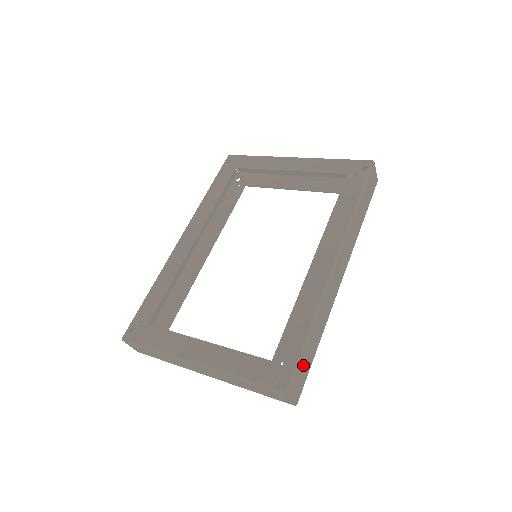
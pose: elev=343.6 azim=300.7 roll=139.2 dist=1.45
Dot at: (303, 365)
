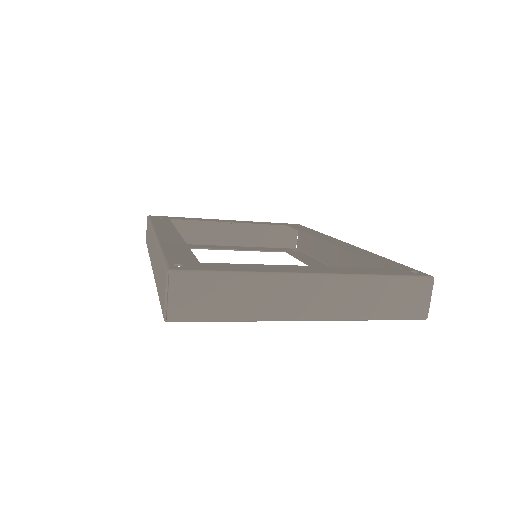
Dot at: occluded
